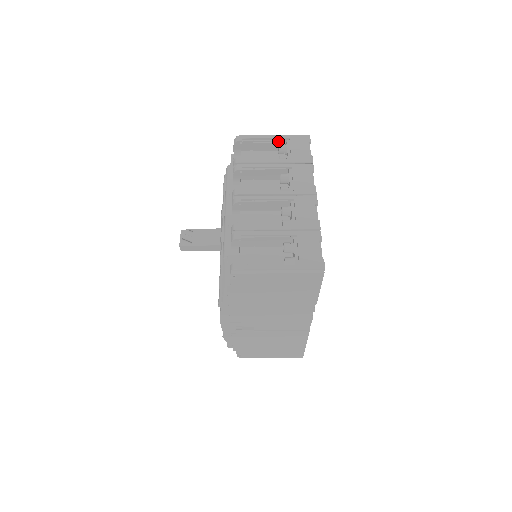
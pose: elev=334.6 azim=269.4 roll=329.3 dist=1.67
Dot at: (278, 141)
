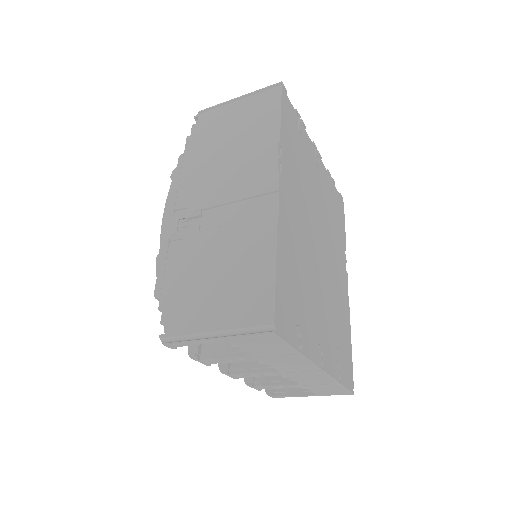
Dot at: occluded
